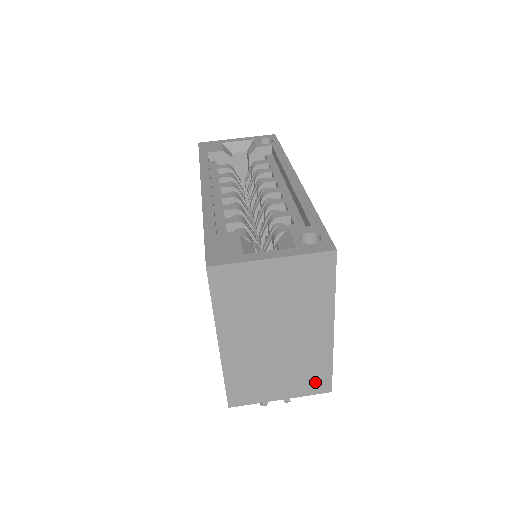
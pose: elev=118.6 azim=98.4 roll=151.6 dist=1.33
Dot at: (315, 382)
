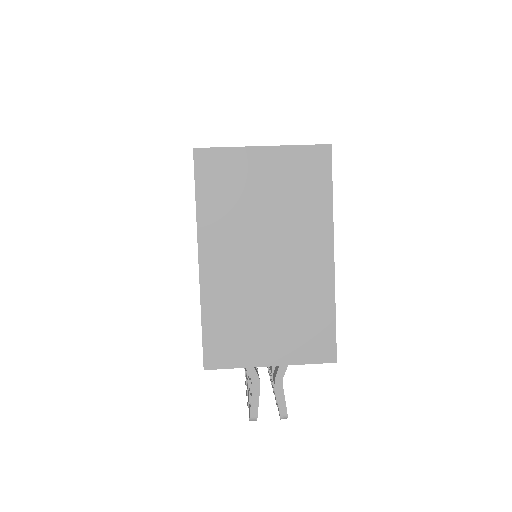
Dot at: (315, 341)
